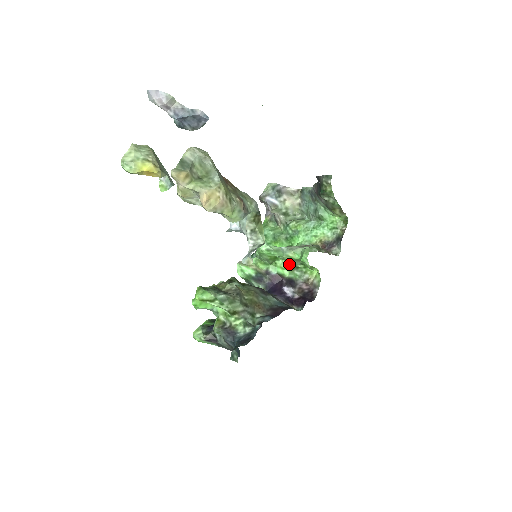
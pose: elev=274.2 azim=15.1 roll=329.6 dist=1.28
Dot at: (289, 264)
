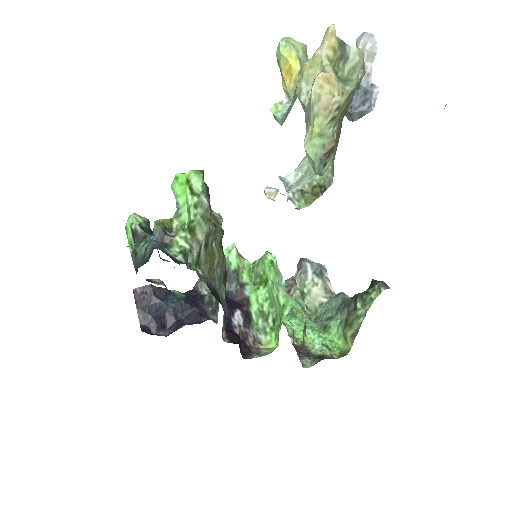
Dot at: (266, 304)
